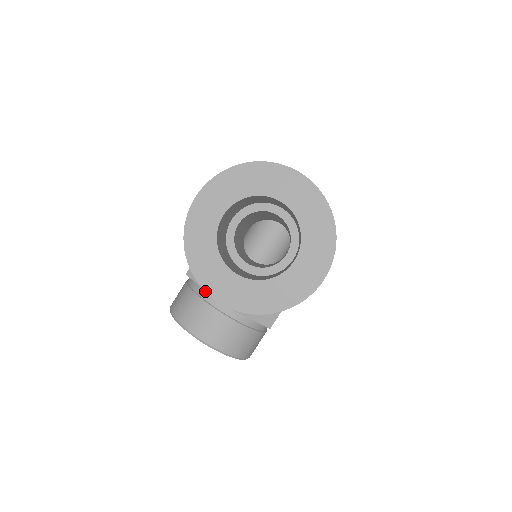
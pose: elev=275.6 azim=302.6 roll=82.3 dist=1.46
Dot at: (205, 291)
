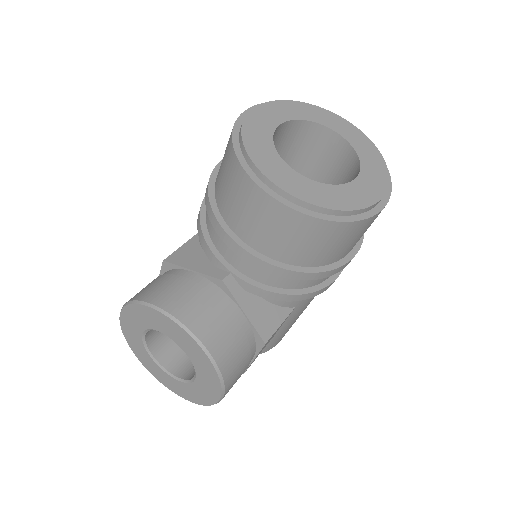
Dot at: (253, 180)
